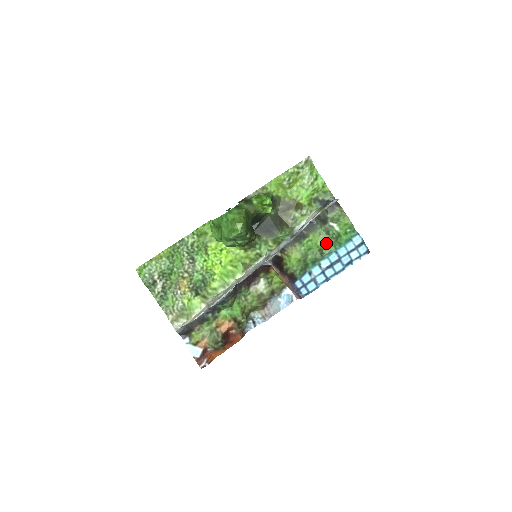
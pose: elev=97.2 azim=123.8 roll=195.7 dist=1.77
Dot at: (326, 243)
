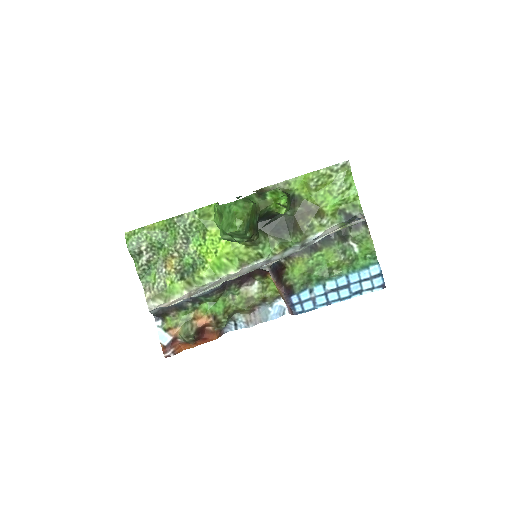
Dot at: (339, 263)
